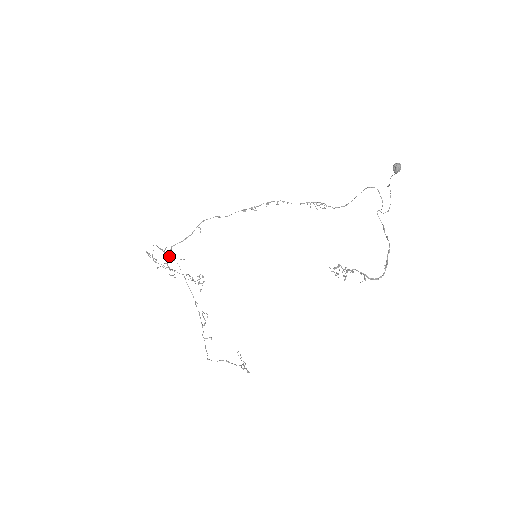
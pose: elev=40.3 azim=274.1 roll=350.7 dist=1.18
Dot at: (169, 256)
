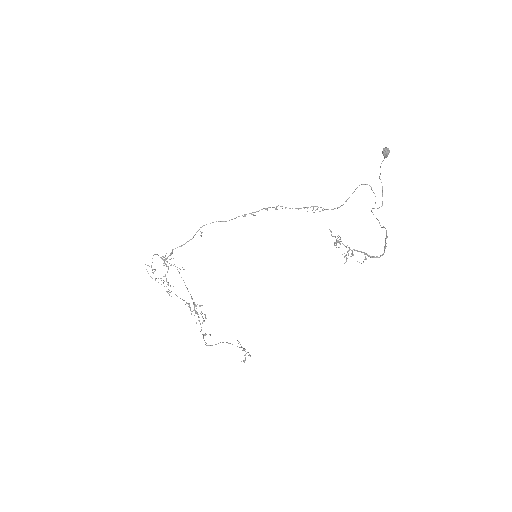
Dot at: (168, 266)
